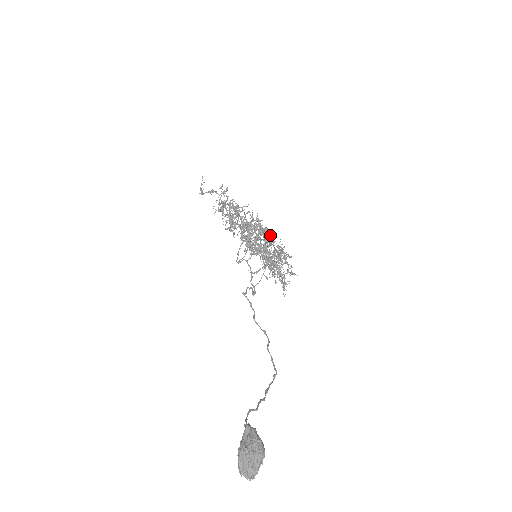
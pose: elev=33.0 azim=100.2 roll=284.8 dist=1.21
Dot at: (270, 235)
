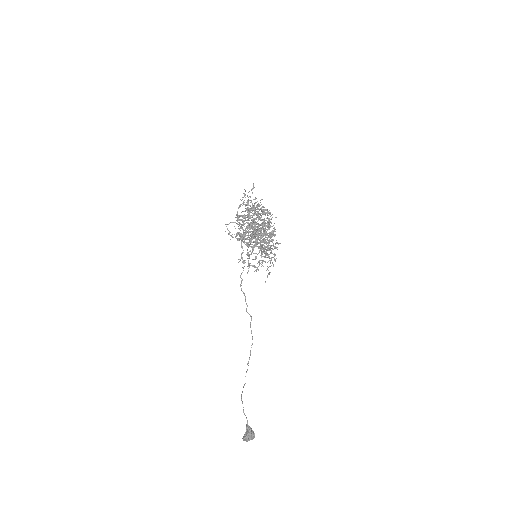
Dot at: occluded
